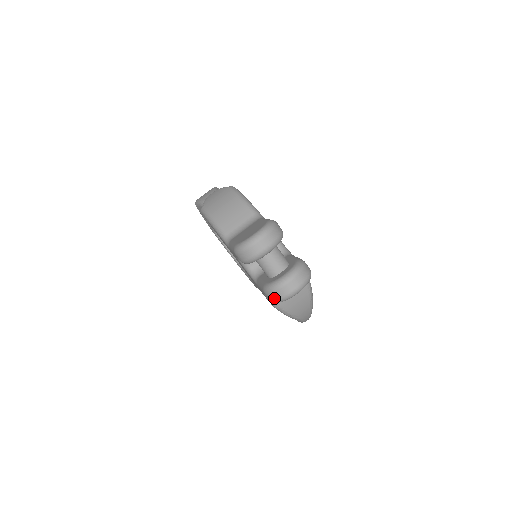
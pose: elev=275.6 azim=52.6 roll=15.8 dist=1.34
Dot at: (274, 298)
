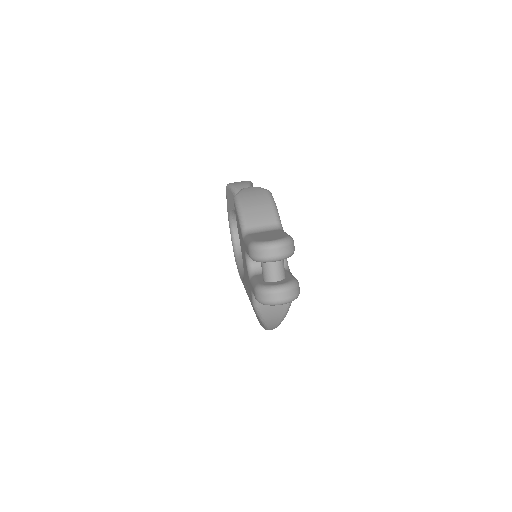
Dot at: (260, 299)
